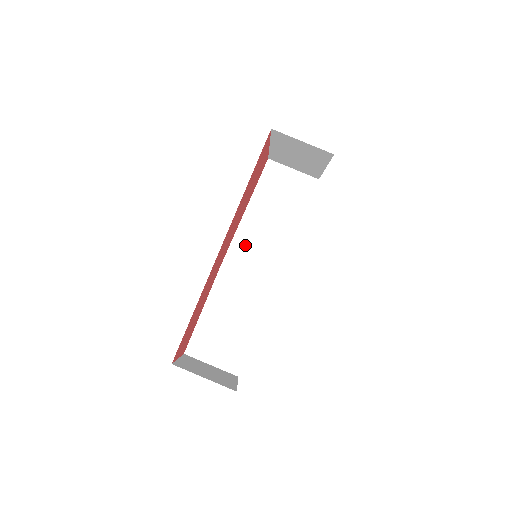
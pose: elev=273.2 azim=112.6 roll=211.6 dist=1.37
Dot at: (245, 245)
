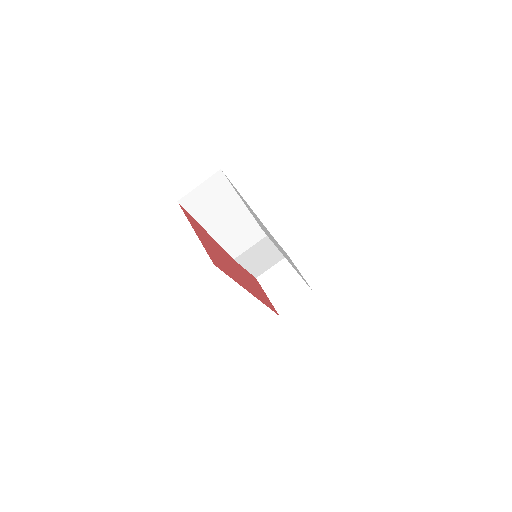
Dot at: (231, 241)
